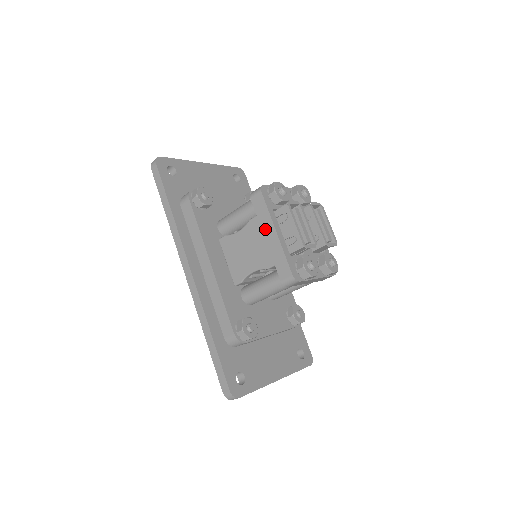
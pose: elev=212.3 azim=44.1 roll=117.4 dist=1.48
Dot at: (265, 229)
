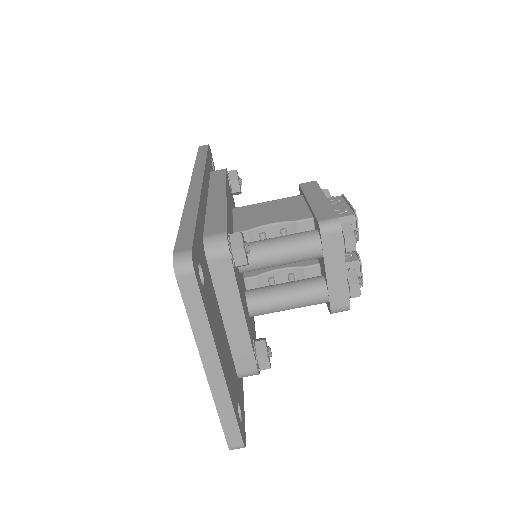
Dot at: (311, 196)
